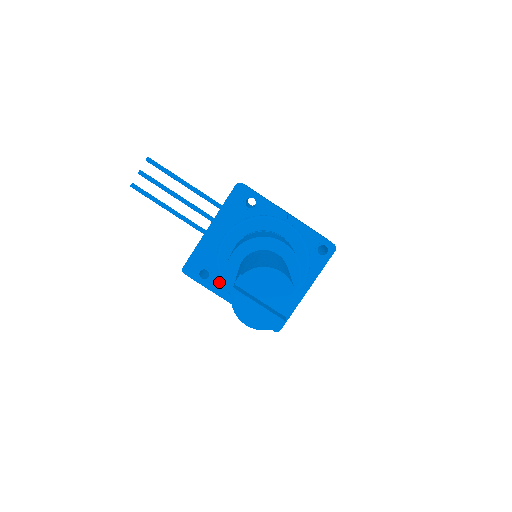
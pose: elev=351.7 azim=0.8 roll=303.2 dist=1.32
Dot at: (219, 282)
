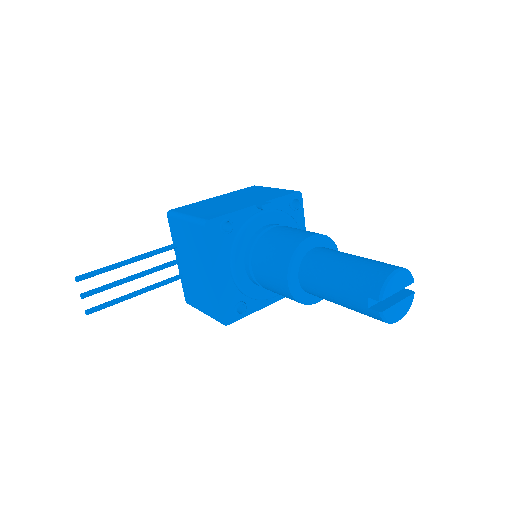
Dot at: (253, 301)
